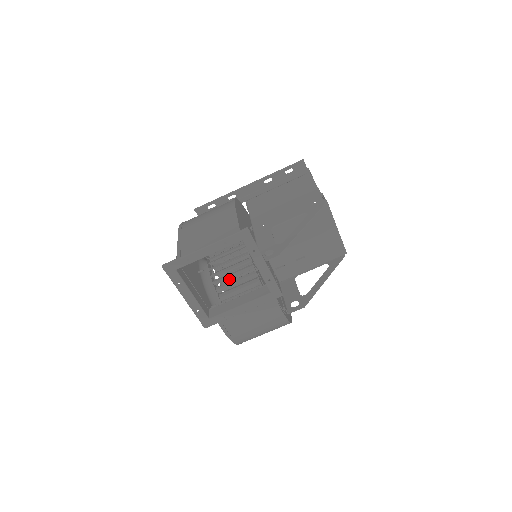
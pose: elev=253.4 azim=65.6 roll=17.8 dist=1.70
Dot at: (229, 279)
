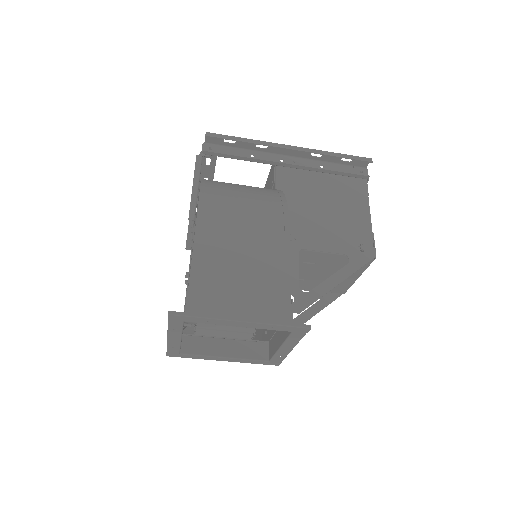
Dot at: occluded
